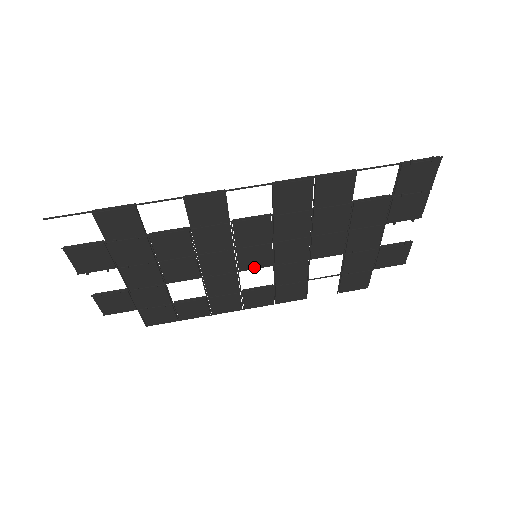
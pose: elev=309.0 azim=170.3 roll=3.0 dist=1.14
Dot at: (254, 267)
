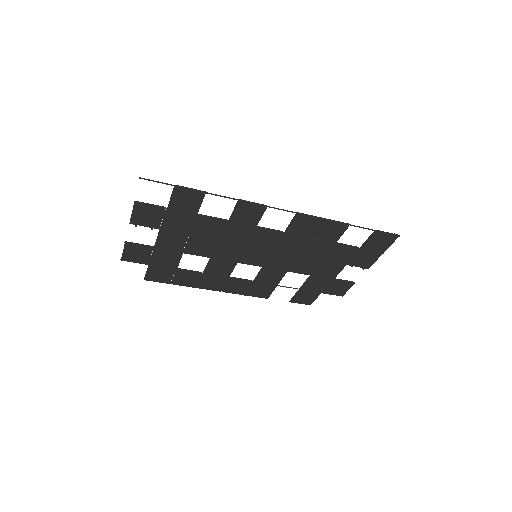
Dot at: (249, 263)
